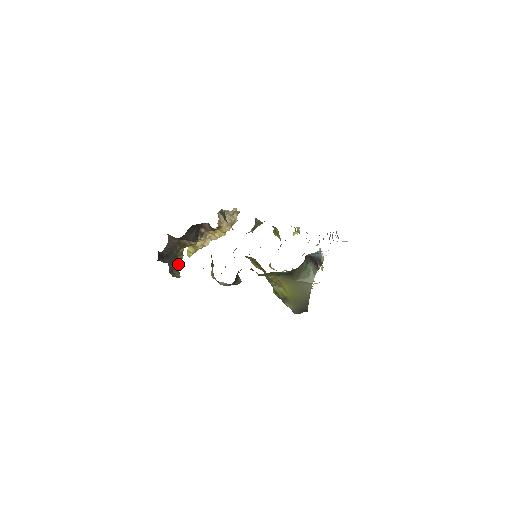
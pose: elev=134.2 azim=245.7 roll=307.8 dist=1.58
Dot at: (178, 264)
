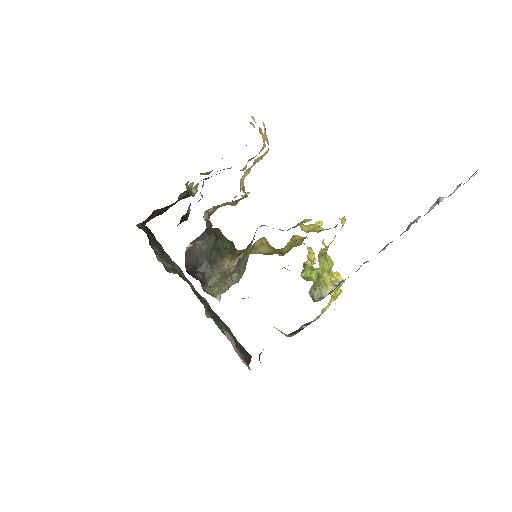
Dot at: (186, 195)
